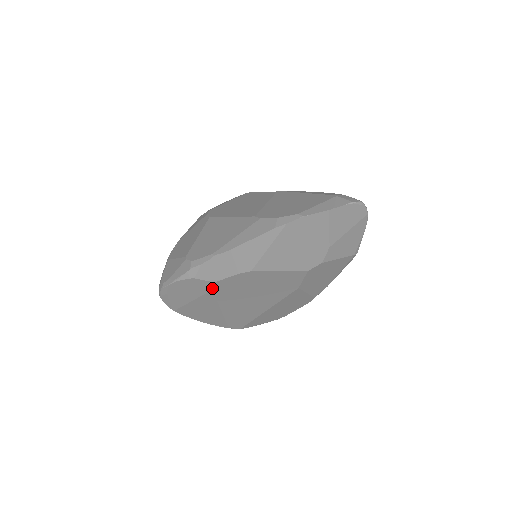
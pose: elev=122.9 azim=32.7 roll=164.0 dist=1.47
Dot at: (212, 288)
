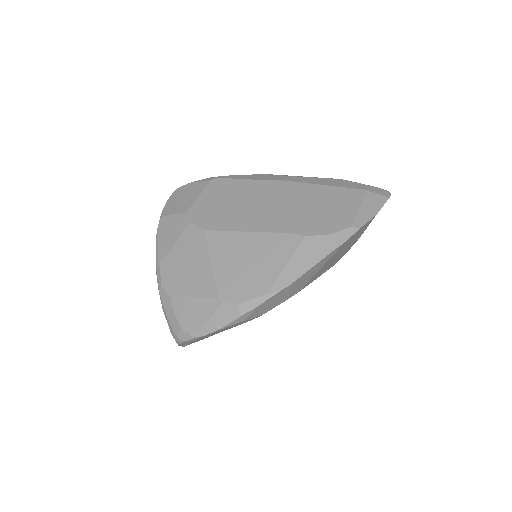
Dot at: (252, 319)
